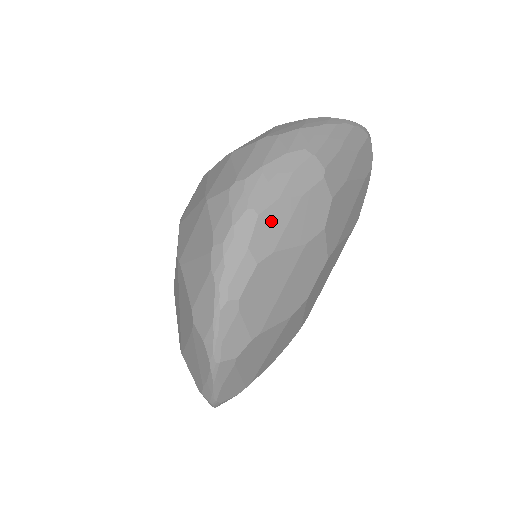
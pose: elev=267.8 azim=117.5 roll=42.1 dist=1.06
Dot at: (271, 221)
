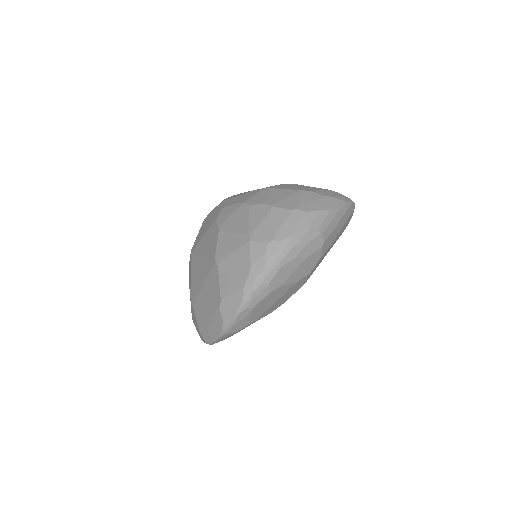
Dot at: (286, 271)
